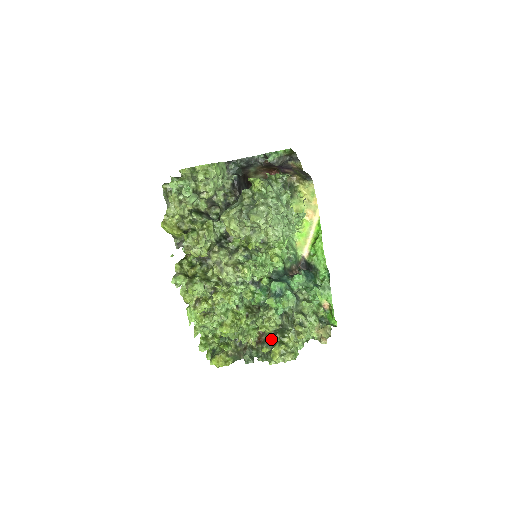
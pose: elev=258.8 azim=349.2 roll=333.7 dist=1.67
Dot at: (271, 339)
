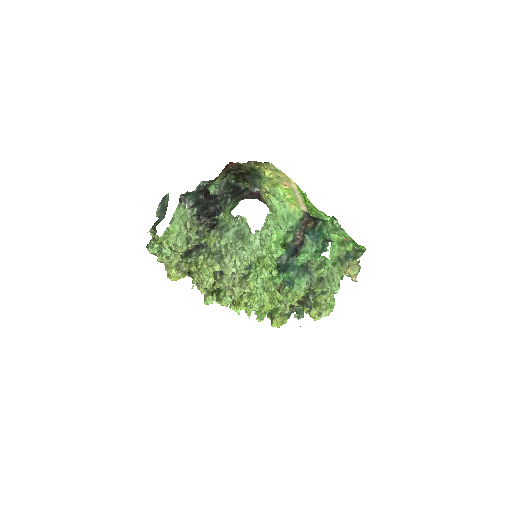
Dot at: (306, 302)
